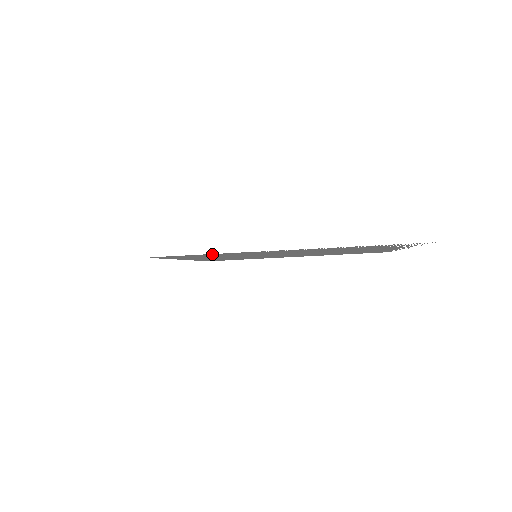
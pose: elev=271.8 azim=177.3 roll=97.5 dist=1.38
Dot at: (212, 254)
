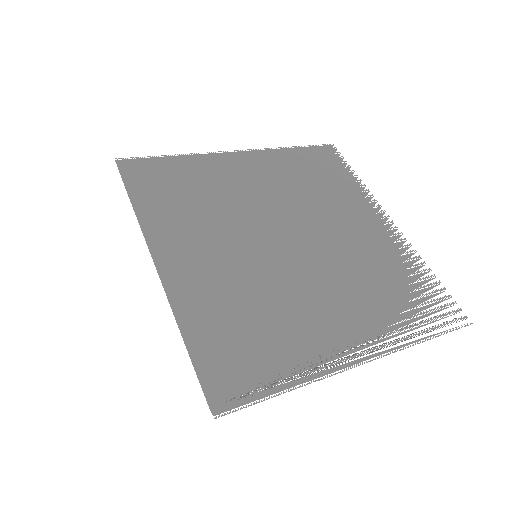
Dot at: (286, 375)
